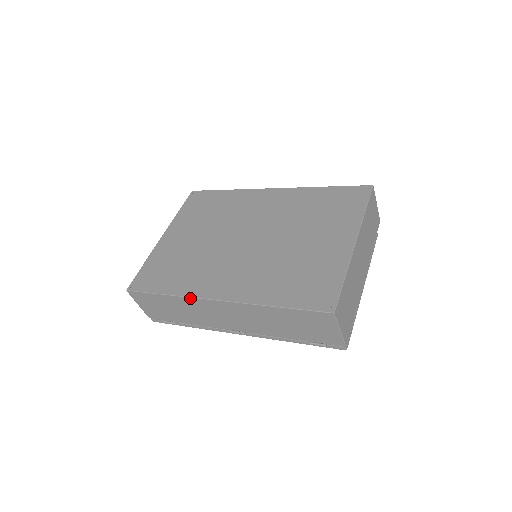
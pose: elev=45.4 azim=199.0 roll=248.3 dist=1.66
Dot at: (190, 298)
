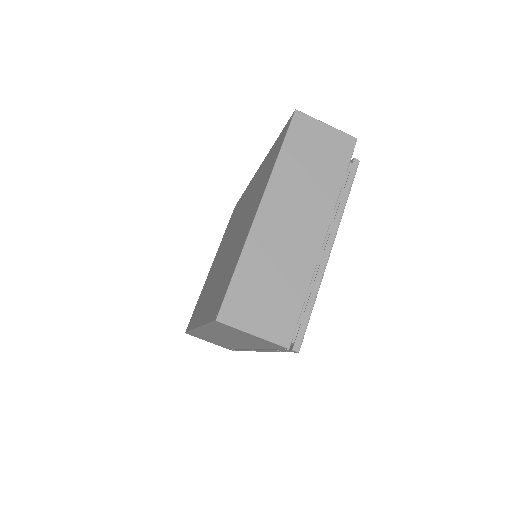
Dot at: (194, 330)
